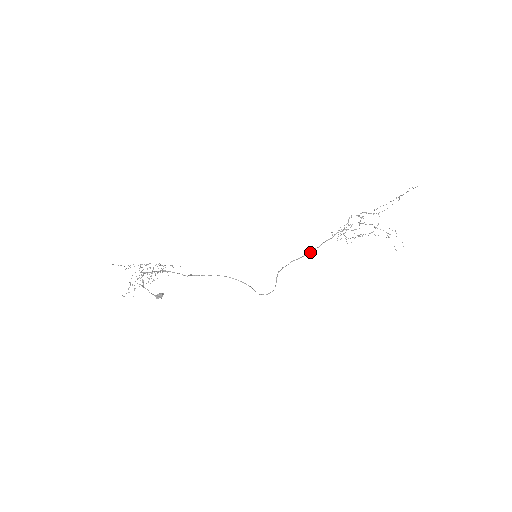
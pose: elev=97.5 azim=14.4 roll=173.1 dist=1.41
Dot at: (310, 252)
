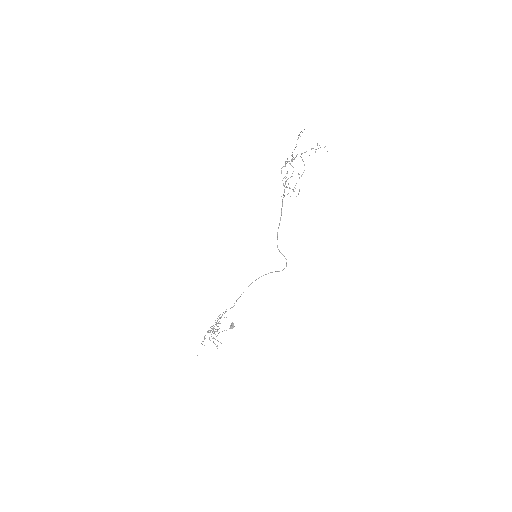
Dot at: (281, 213)
